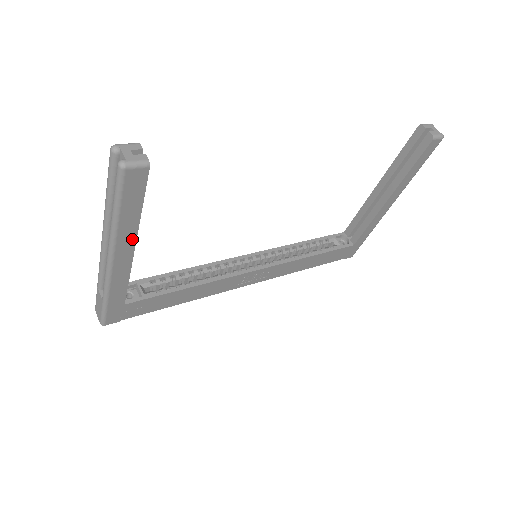
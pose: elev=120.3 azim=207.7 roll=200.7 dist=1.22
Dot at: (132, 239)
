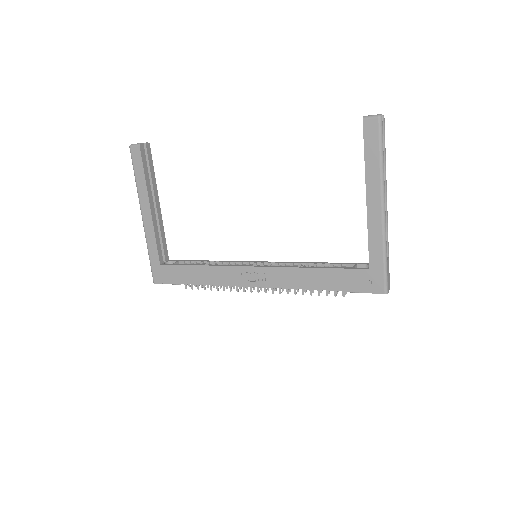
Dot at: (147, 199)
